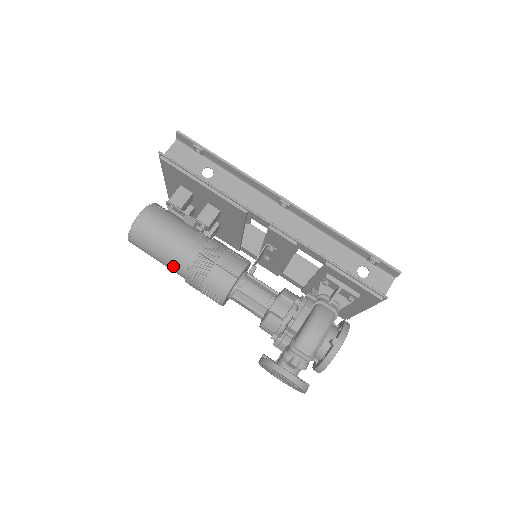
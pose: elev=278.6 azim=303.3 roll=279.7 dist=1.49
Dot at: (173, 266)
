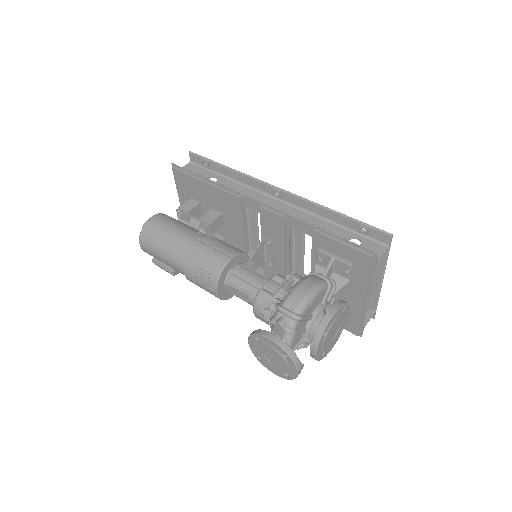
Dot at: (174, 258)
